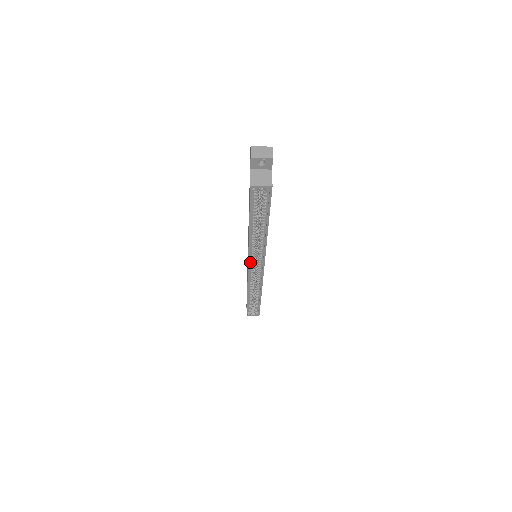
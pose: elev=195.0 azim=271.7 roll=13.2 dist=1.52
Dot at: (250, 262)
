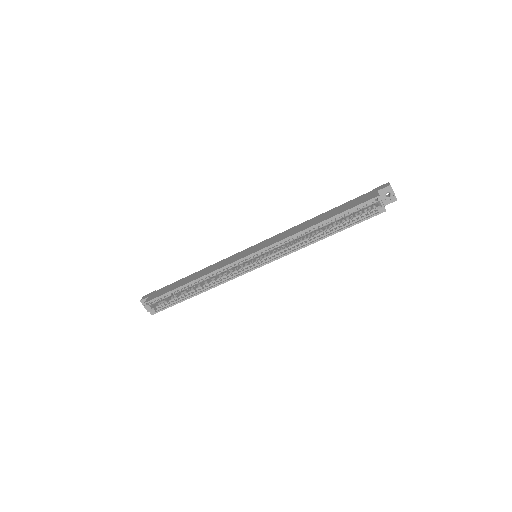
Dot at: (259, 252)
